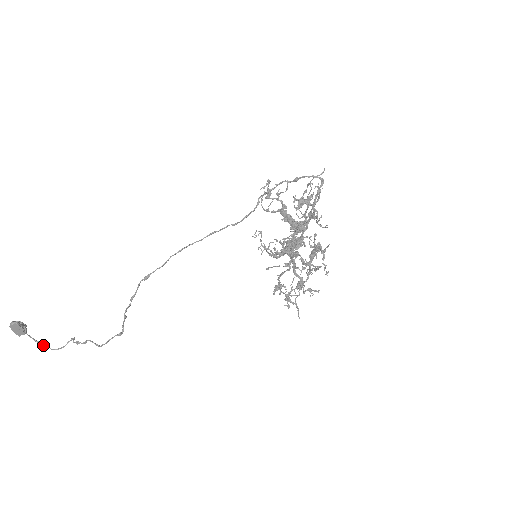
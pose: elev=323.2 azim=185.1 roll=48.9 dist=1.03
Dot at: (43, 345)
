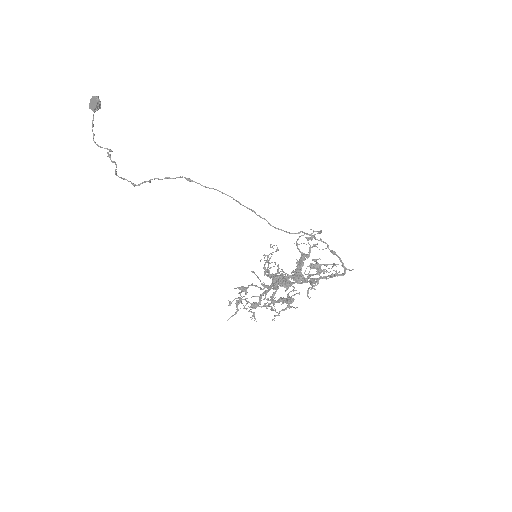
Dot at: occluded
